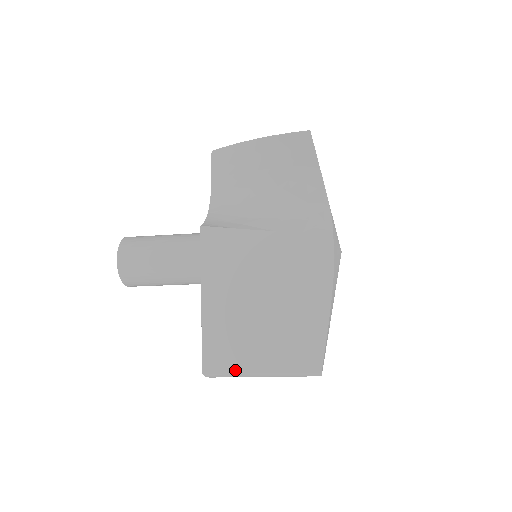
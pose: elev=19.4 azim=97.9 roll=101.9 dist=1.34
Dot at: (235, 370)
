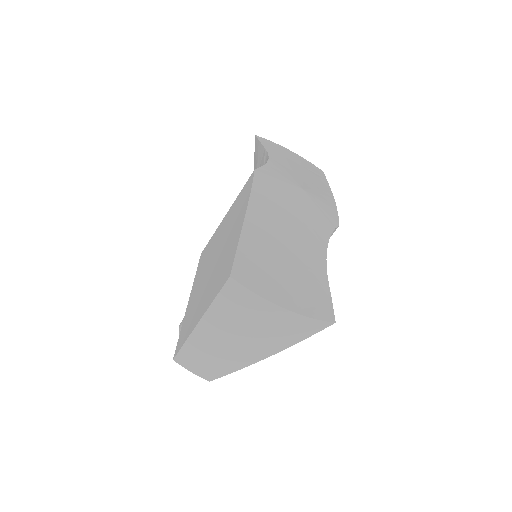
Dot at: (188, 336)
